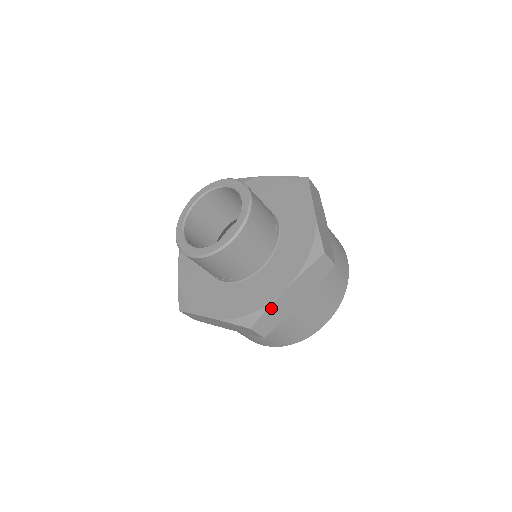
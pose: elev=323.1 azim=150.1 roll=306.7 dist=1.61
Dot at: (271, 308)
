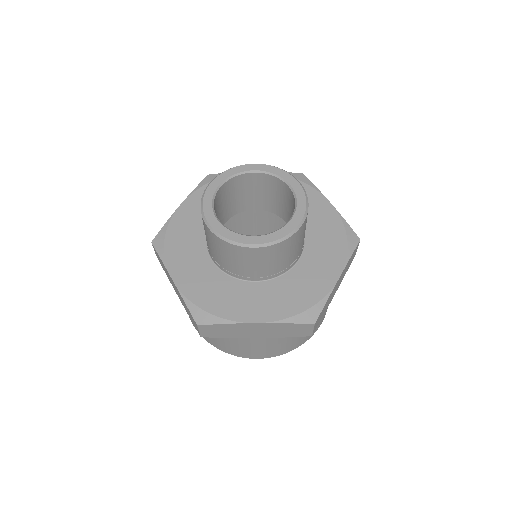
Dot at: (230, 325)
